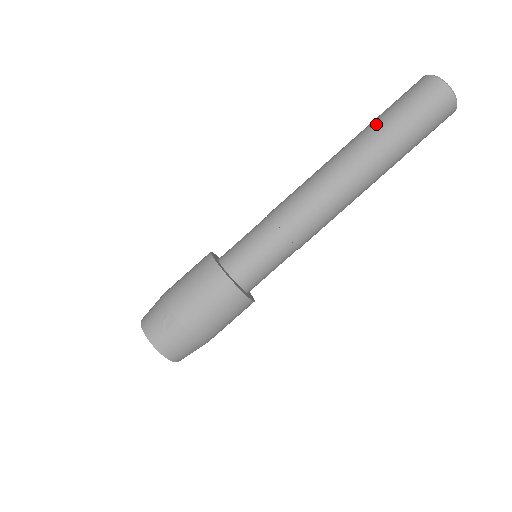
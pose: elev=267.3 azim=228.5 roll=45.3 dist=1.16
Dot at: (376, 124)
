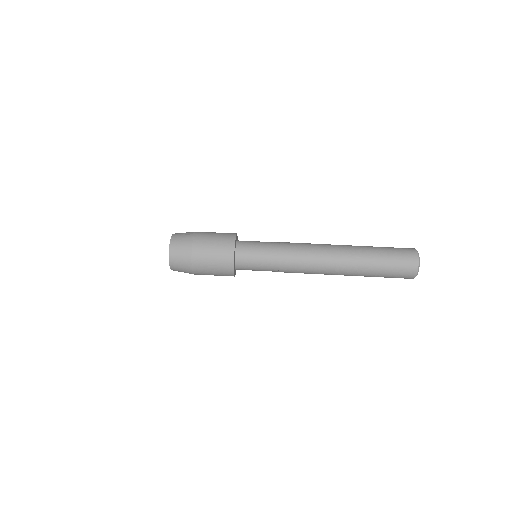
Dot at: occluded
